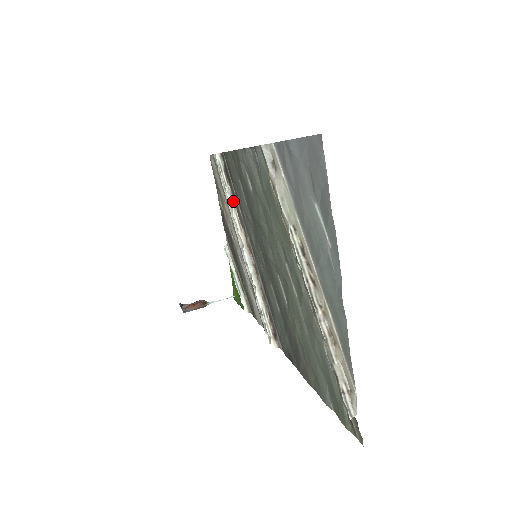
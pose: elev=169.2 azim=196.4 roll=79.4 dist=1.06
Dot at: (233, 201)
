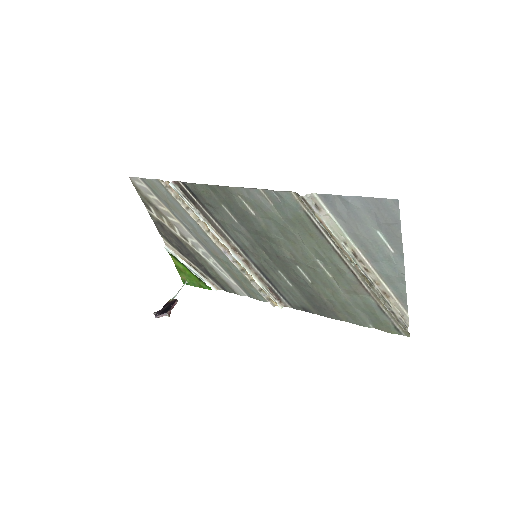
Dot at: (204, 219)
